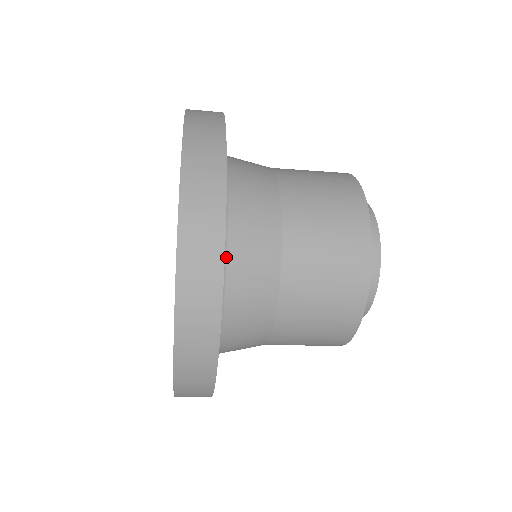
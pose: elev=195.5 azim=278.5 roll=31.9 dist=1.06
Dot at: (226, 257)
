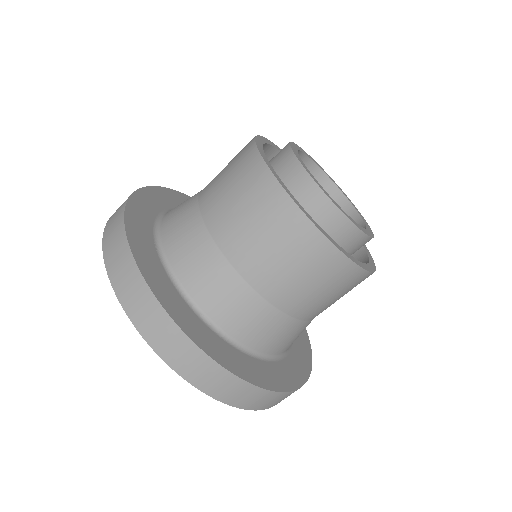
Dot at: (162, 246)
